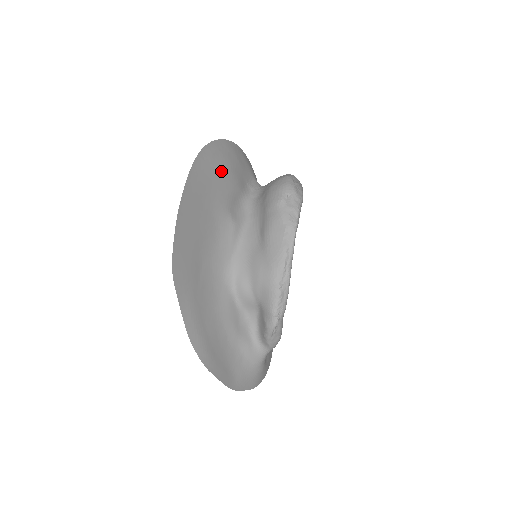
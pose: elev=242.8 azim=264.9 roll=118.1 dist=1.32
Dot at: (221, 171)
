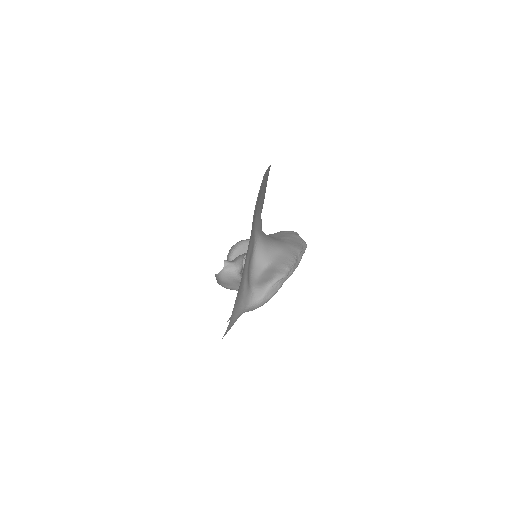
Dot at: occluded
